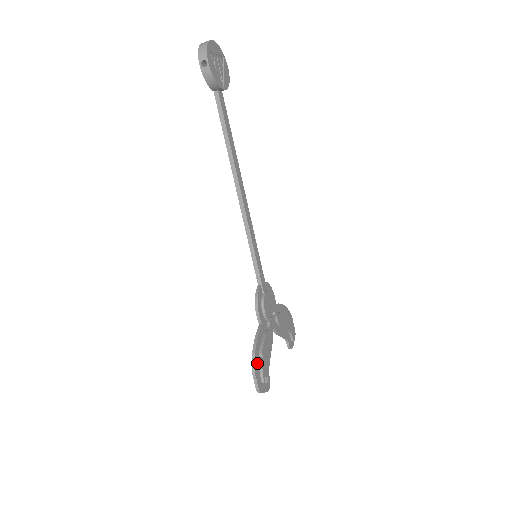
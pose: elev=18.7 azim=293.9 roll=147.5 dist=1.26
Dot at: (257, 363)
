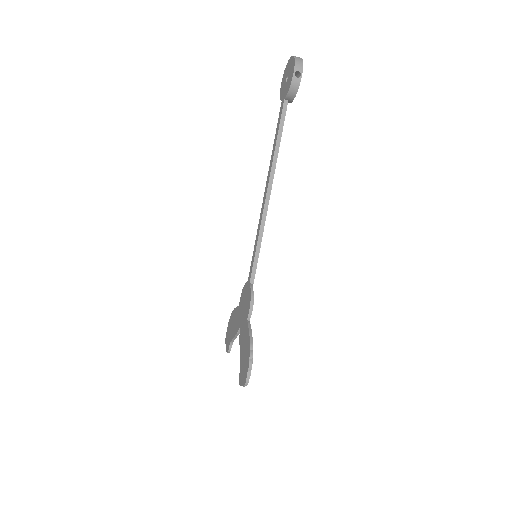
Dot at: (251, 356)
